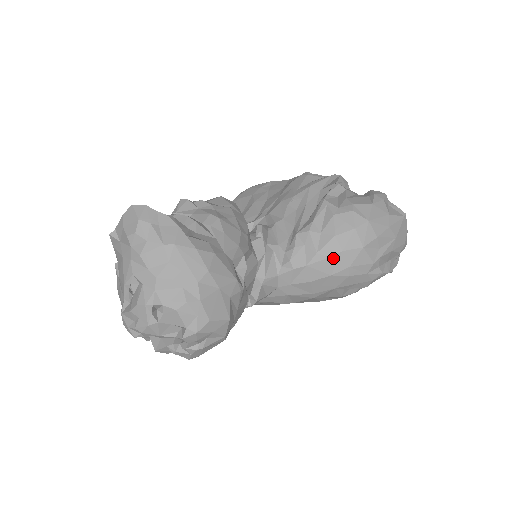
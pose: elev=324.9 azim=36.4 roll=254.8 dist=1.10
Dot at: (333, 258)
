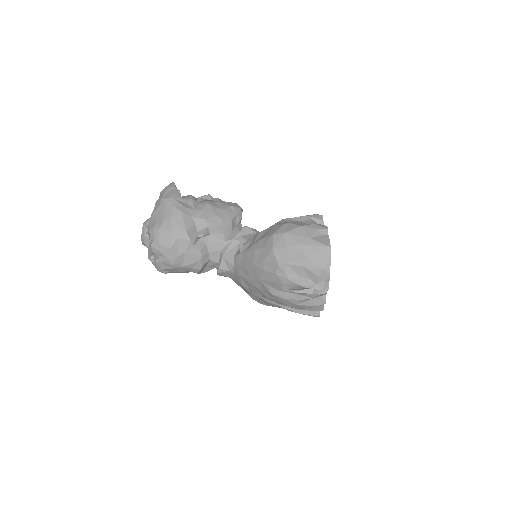
Dot at: (257, 252)
